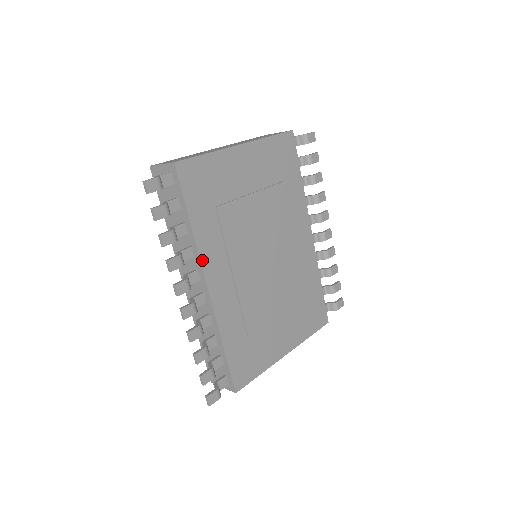
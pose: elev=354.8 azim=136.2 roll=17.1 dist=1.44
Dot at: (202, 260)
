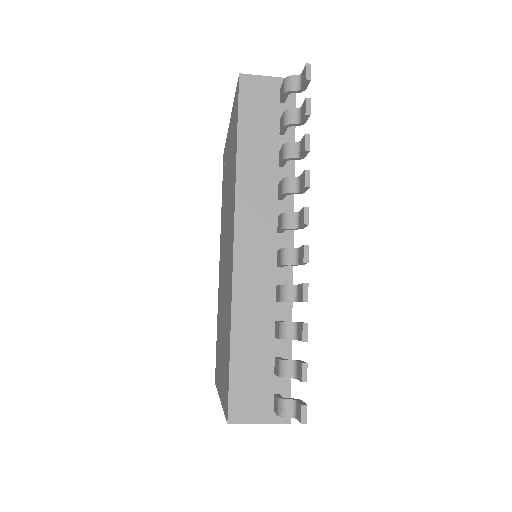
Dot at: (293, 205)
